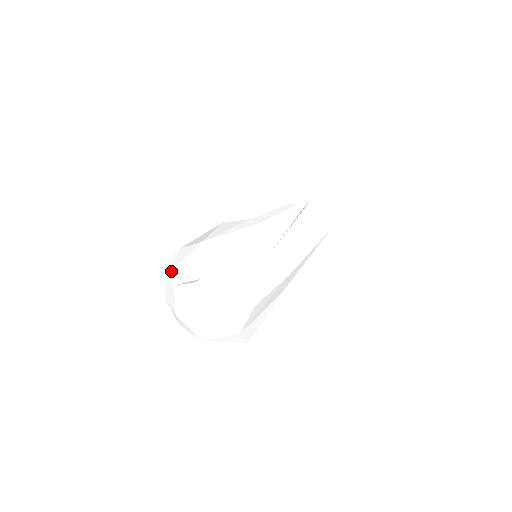
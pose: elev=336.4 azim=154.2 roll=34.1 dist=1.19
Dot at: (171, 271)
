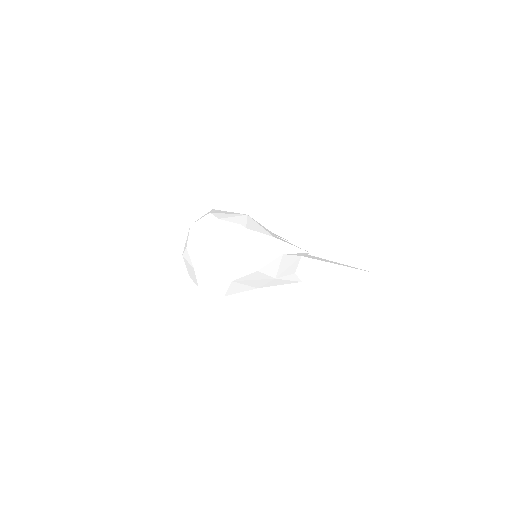
Dot at: (215, 213)
